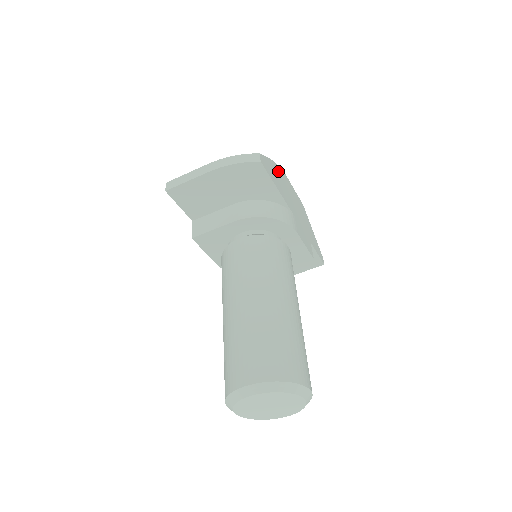
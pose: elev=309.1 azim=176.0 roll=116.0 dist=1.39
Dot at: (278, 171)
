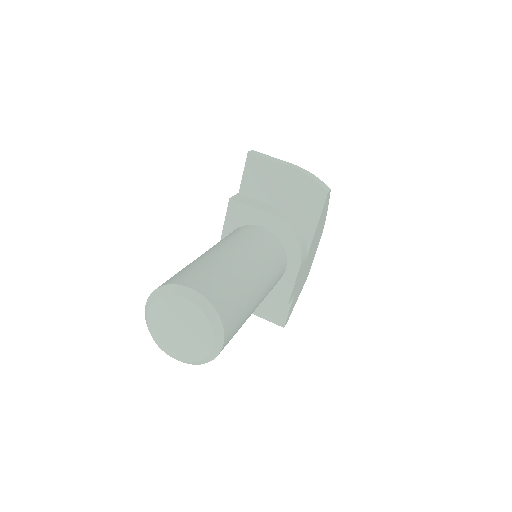
Dot at: (323, 224)
